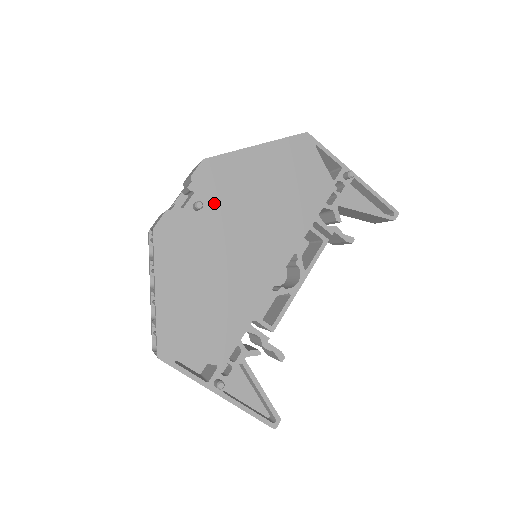
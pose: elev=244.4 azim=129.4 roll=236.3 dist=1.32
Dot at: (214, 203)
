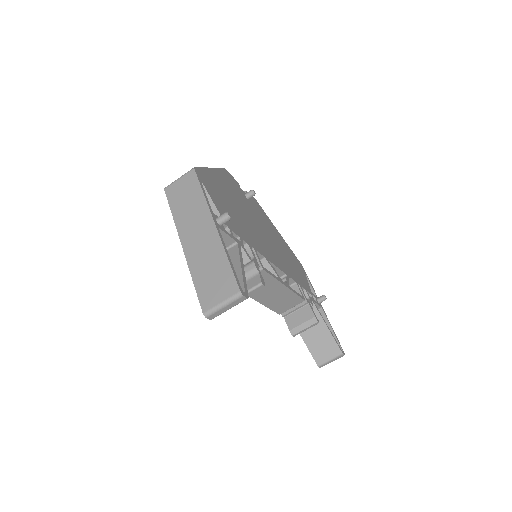
Dot at: (254, 208)
